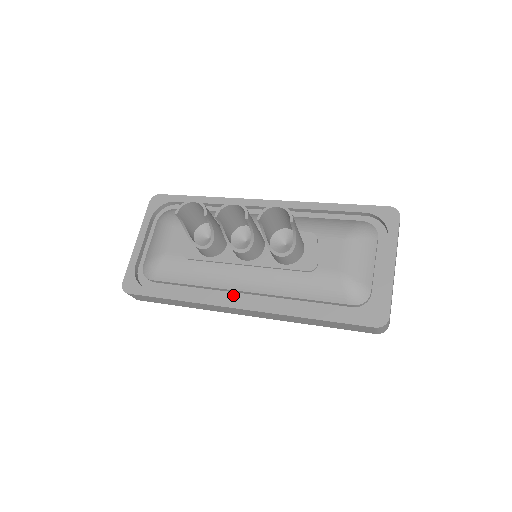
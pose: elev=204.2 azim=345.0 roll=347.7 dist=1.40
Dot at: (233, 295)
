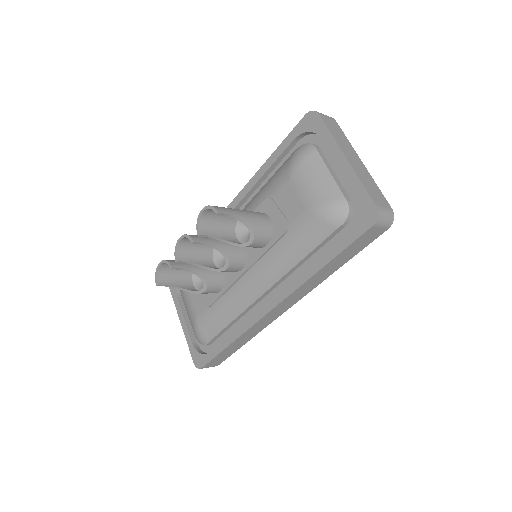
Dot at: (262, 303)
